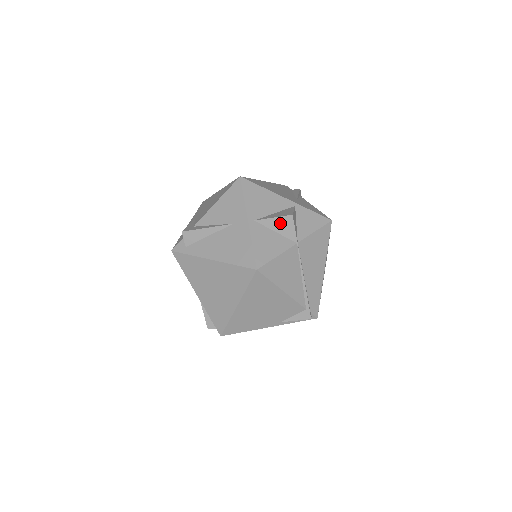
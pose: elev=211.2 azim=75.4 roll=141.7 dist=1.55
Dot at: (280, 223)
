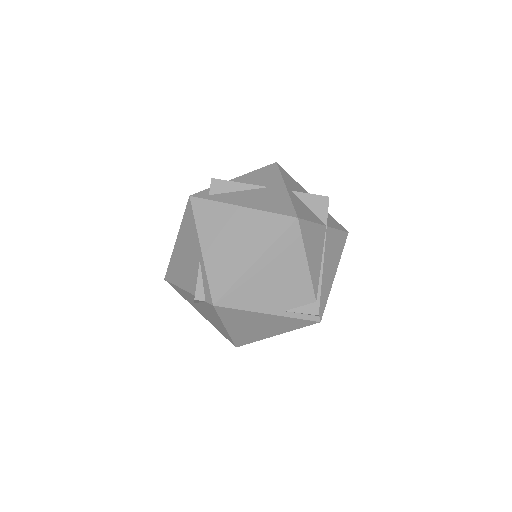
Dot at: (315, 201)
